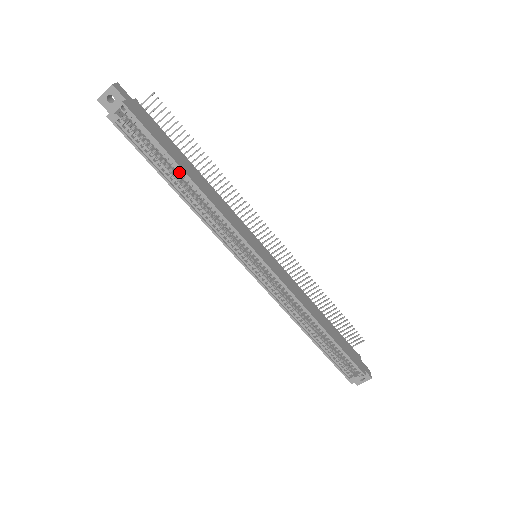
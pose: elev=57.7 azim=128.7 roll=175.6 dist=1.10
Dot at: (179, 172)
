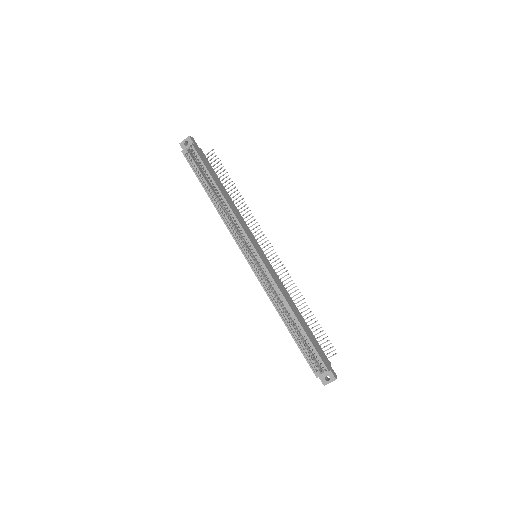
Dot at: occluded
